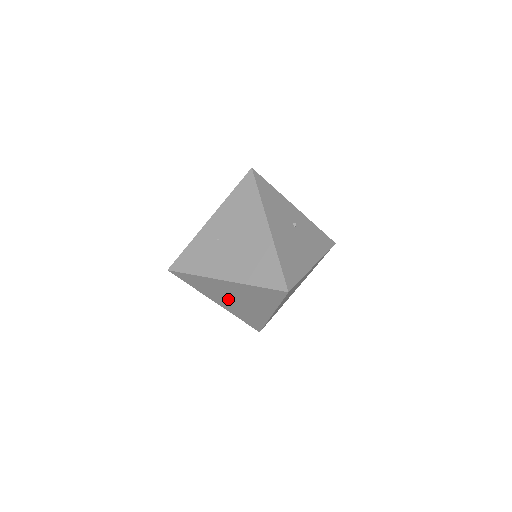
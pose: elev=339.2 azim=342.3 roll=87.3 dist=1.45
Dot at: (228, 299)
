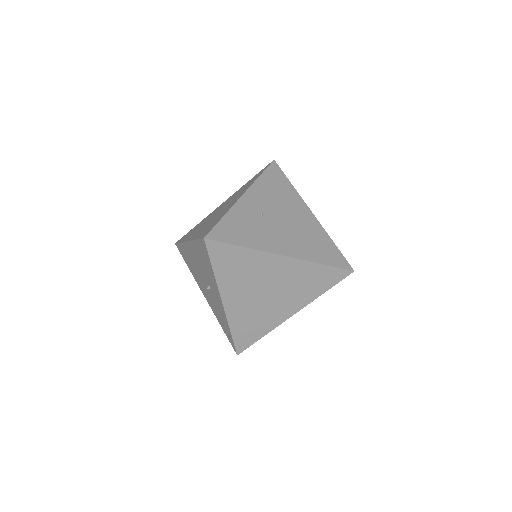
Dot at: (252, 292)
